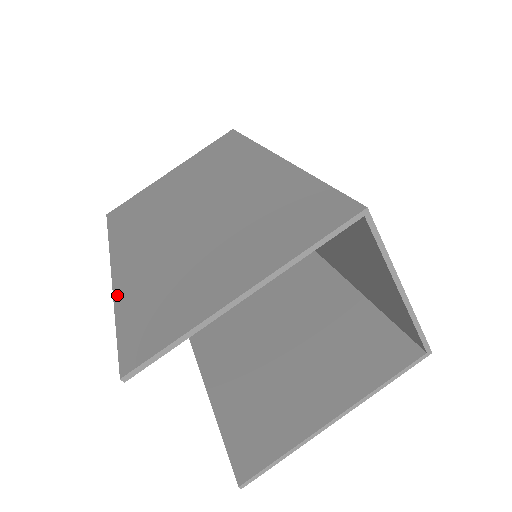
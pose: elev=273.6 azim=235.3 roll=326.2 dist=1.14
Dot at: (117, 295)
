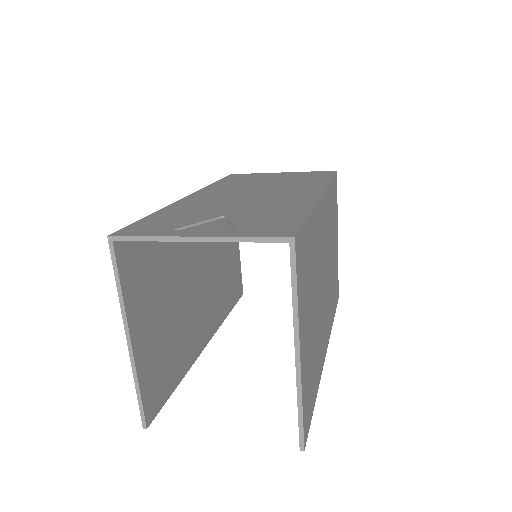
Dot at: occluded
